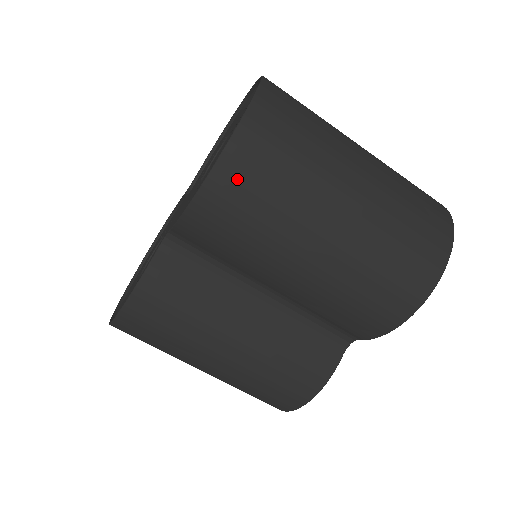
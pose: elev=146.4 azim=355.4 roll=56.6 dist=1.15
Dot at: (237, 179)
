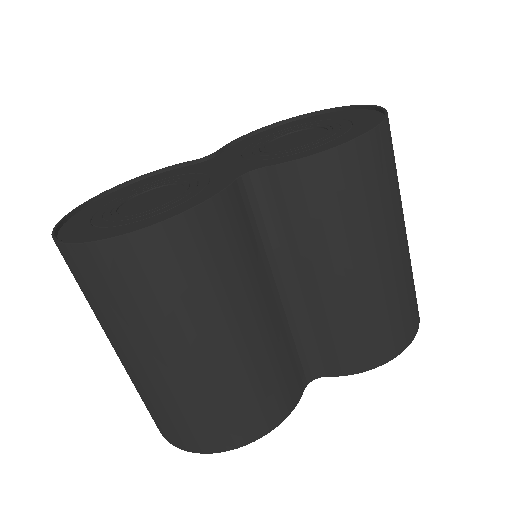
Dot at: (375, 155)
